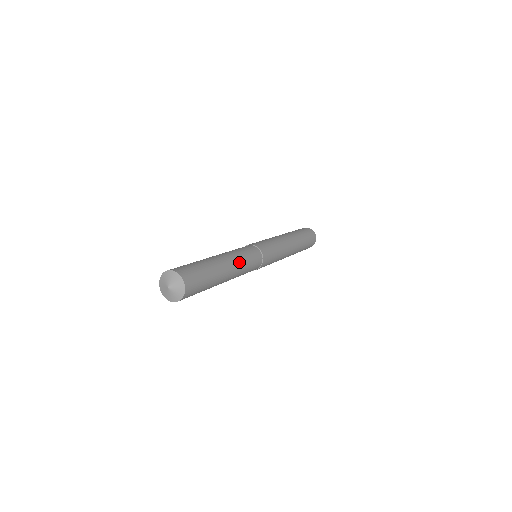
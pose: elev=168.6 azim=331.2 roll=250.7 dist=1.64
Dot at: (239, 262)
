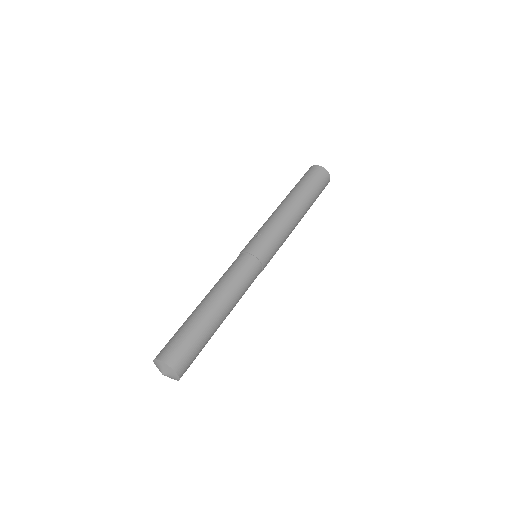
Dot at: occluded
